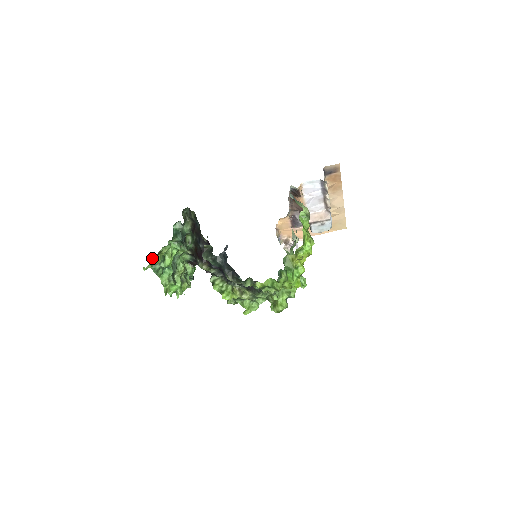
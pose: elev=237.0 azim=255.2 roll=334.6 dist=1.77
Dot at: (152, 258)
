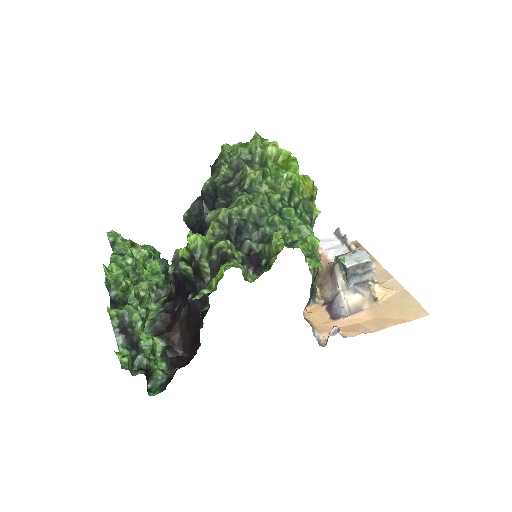
Dot at: occluded
